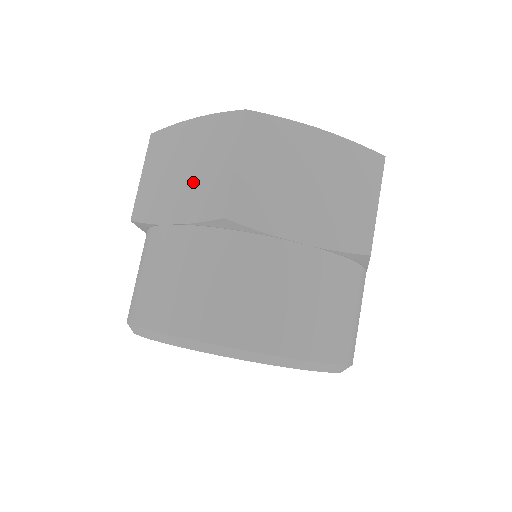
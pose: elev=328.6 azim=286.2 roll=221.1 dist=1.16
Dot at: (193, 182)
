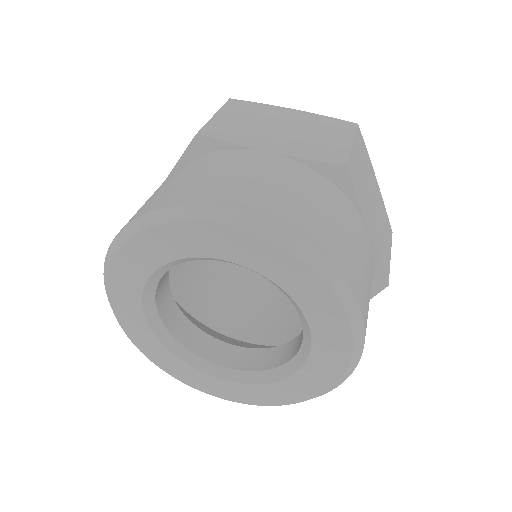
Dot at: occluded
